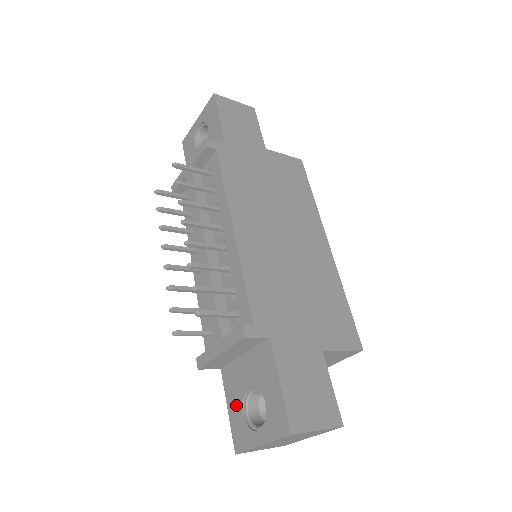
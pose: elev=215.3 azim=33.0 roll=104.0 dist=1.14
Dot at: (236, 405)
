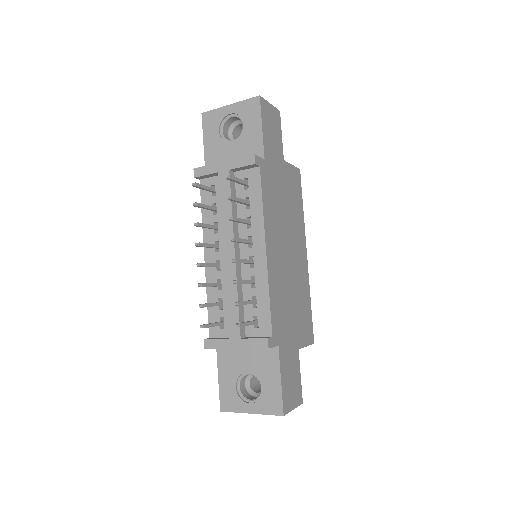
Dot at: (229, 379)
